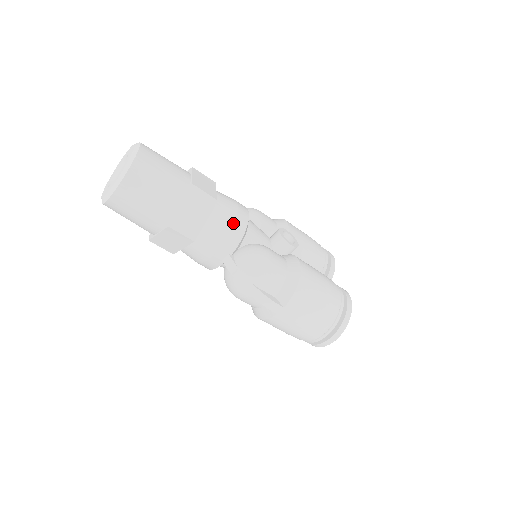
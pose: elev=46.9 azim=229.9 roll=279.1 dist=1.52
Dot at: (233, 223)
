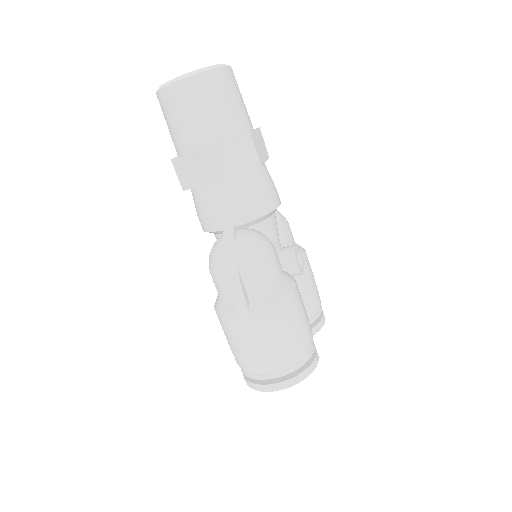
Dot at: (260, 198)
